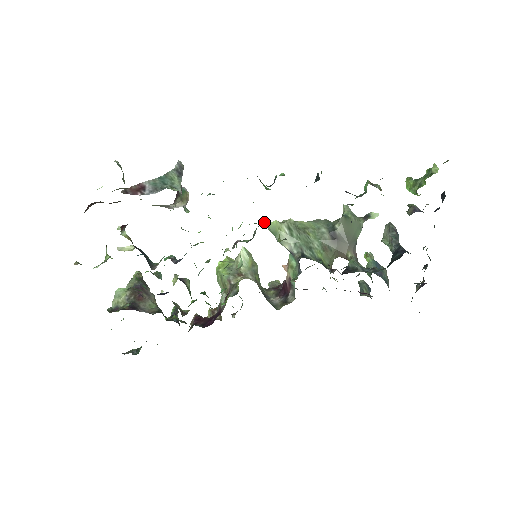
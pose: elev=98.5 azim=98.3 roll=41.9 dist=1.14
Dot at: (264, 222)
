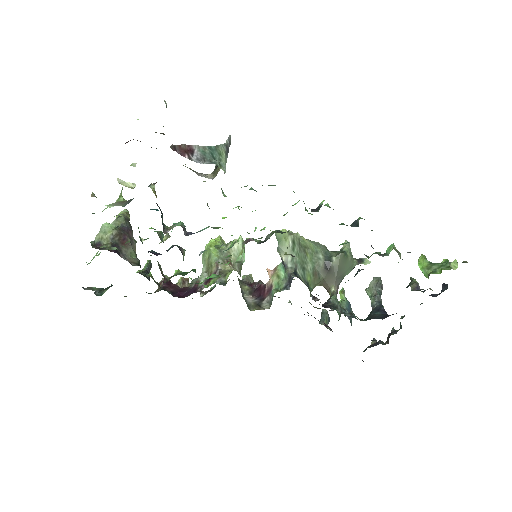
Dot at: (282, 233)
